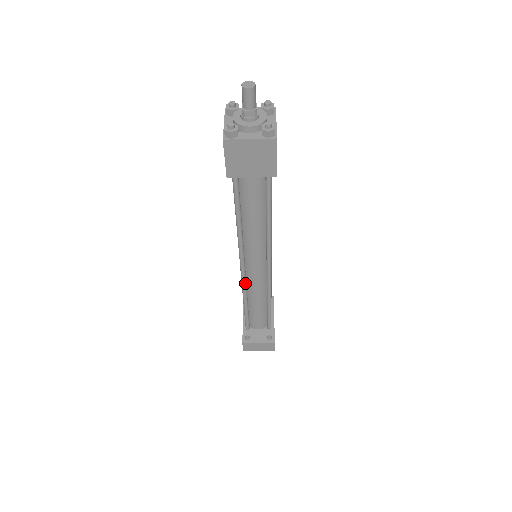
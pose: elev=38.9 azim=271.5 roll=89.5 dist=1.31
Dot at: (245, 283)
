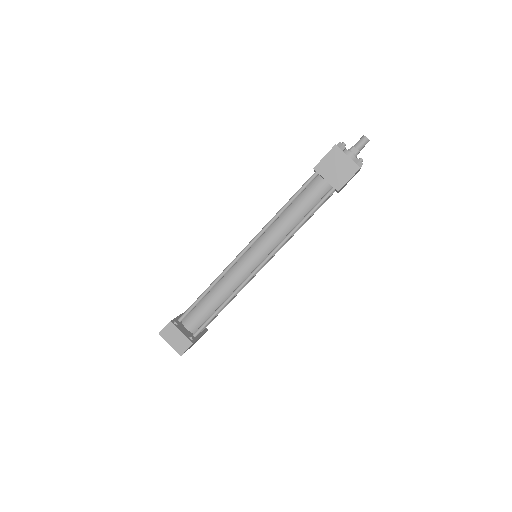
Dot at: (232, 266)
